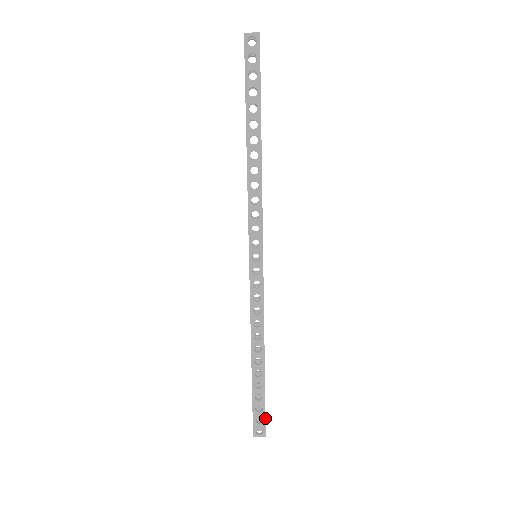
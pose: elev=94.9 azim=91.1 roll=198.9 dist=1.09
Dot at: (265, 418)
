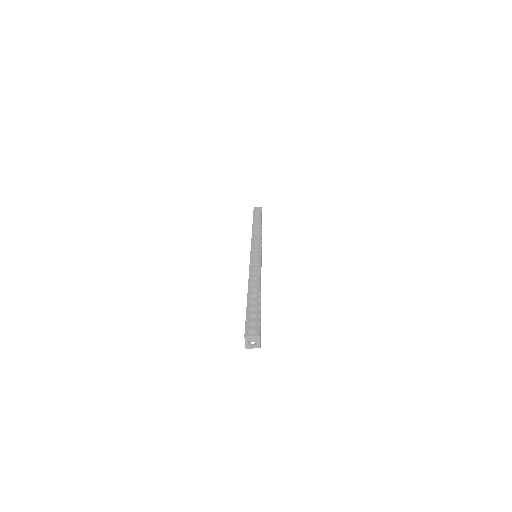
Dot at: occluded
